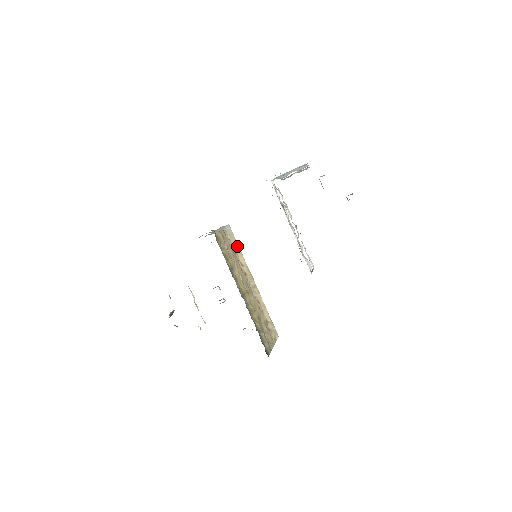
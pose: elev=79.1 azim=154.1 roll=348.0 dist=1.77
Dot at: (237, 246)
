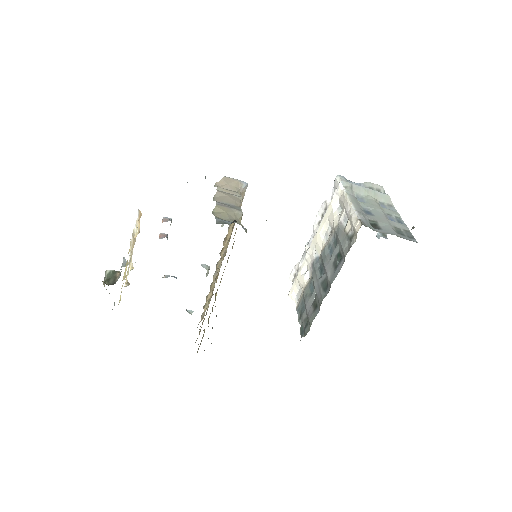
Dot at: occluded
